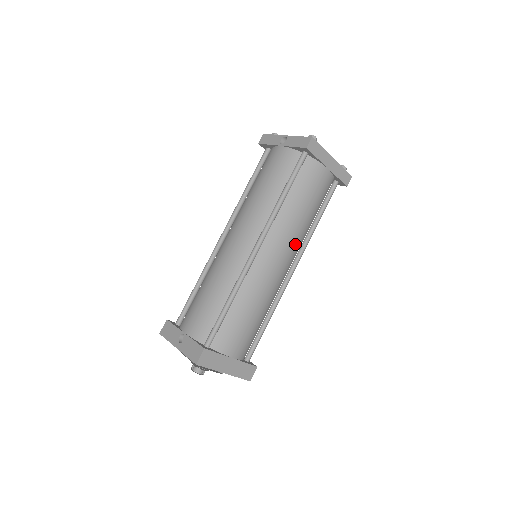
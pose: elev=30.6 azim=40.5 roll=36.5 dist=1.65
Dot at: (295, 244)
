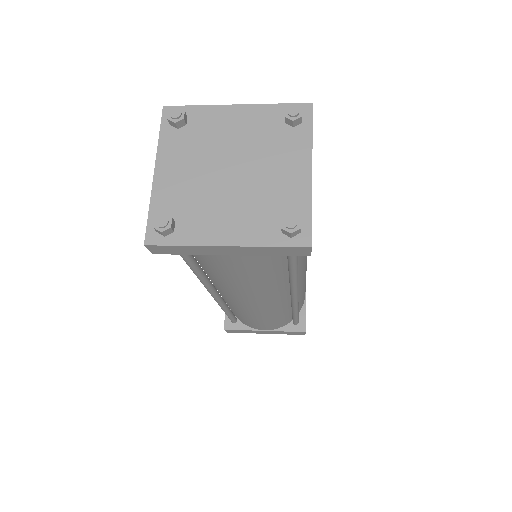
Dot at: (262, 295)
